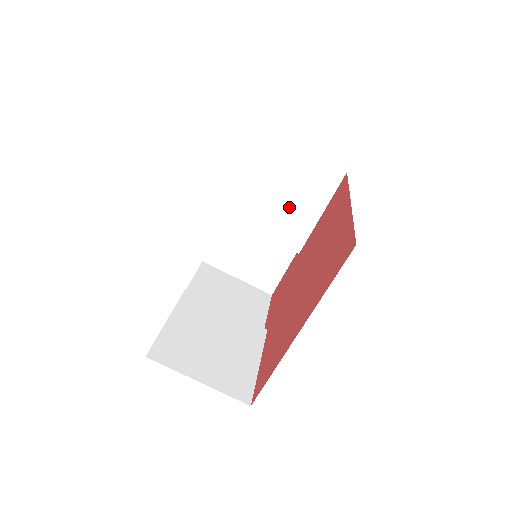
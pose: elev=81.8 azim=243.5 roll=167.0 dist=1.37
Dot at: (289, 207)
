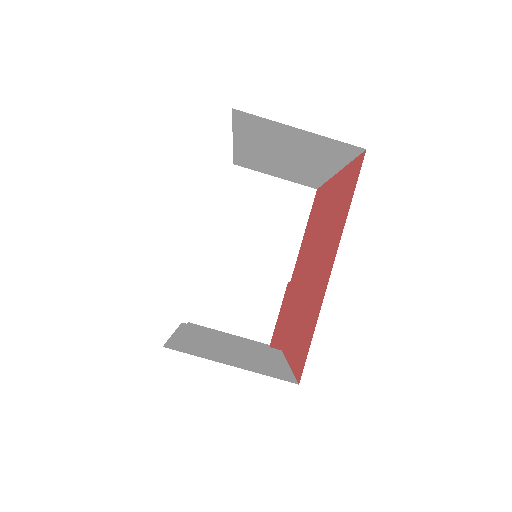
Dot at: (271, 234)
